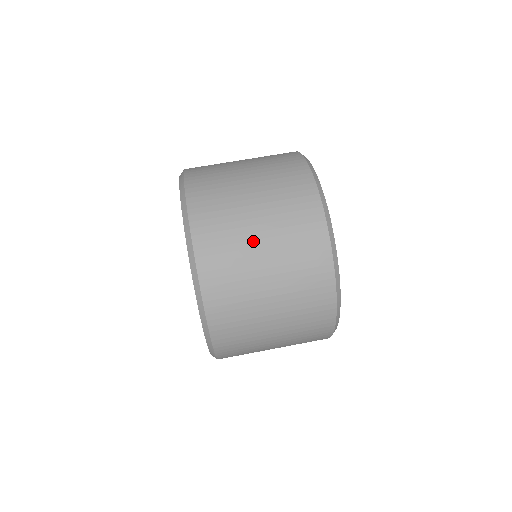
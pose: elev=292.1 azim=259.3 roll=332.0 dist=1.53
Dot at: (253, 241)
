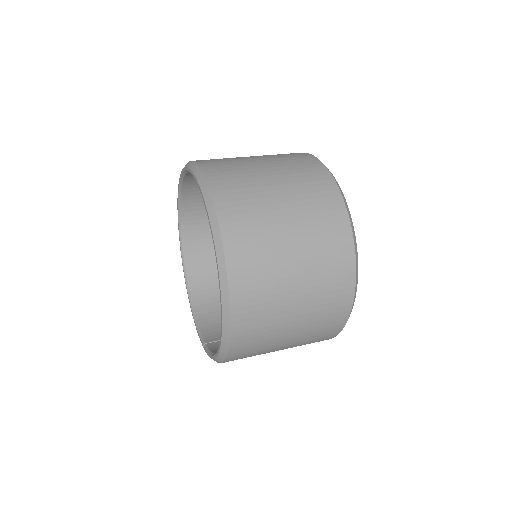
Dot at: (286, 262)
